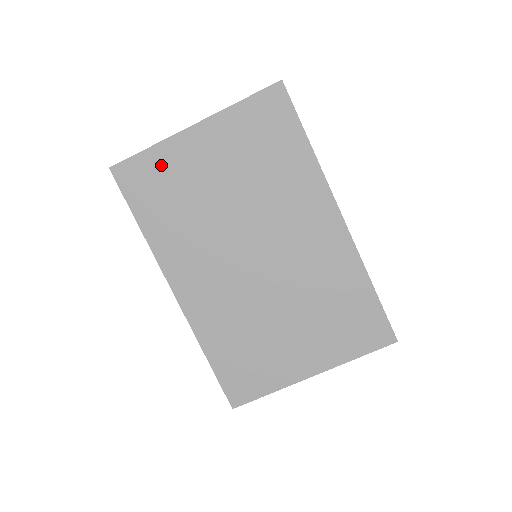
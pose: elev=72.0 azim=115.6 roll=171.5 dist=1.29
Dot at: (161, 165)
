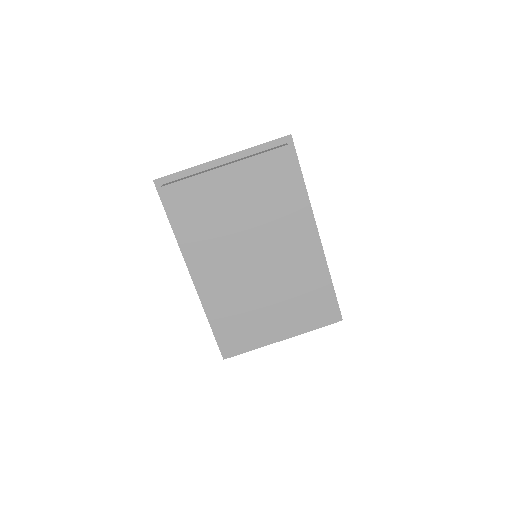
Dot at: (197, 186)
